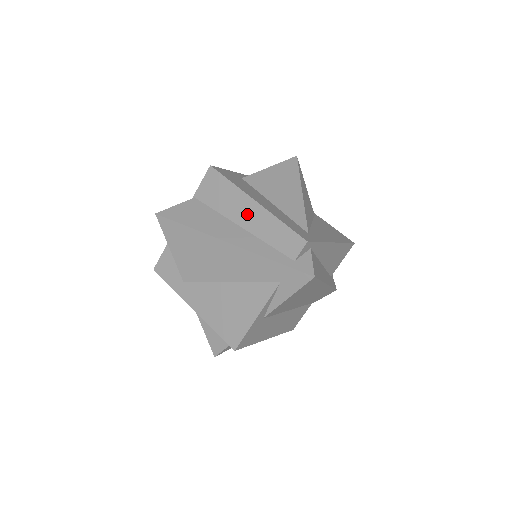
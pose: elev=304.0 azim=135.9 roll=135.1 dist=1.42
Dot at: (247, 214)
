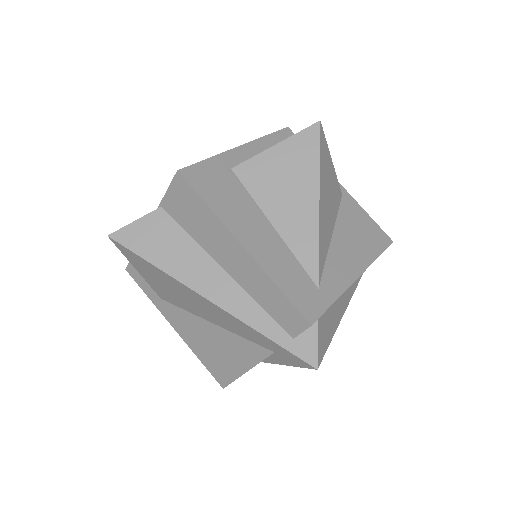
Dot at: (231, 258)
